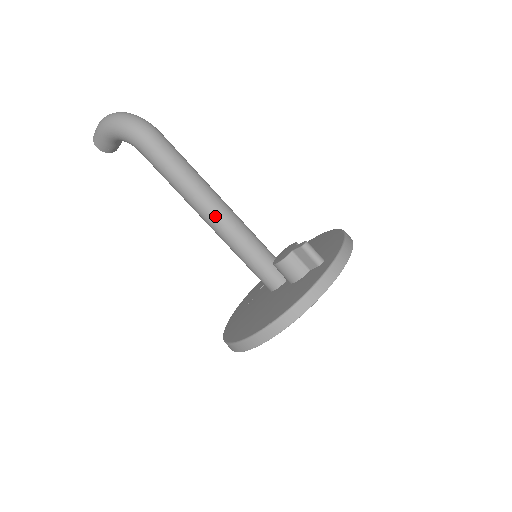
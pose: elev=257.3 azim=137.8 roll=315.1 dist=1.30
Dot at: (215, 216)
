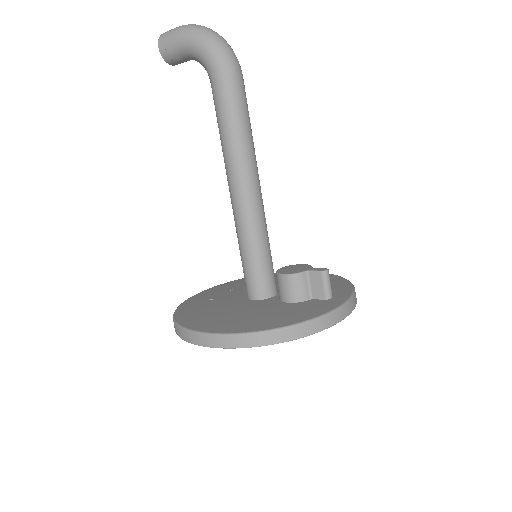
Dot at: (247, 192)
